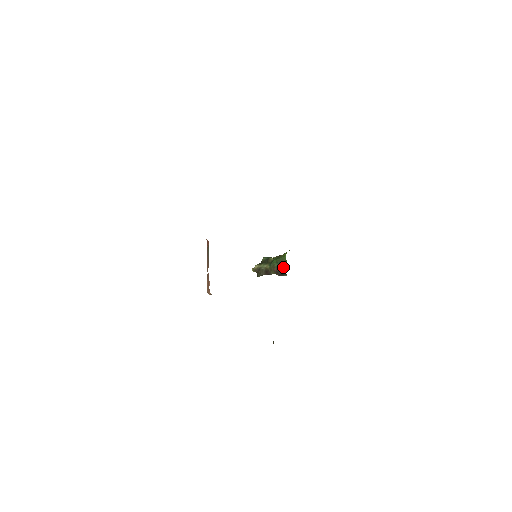
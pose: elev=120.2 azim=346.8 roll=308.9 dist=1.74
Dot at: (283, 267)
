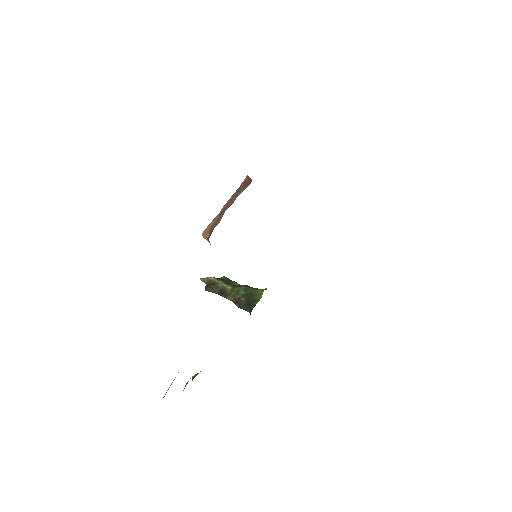
Dot at: (252, 300)
